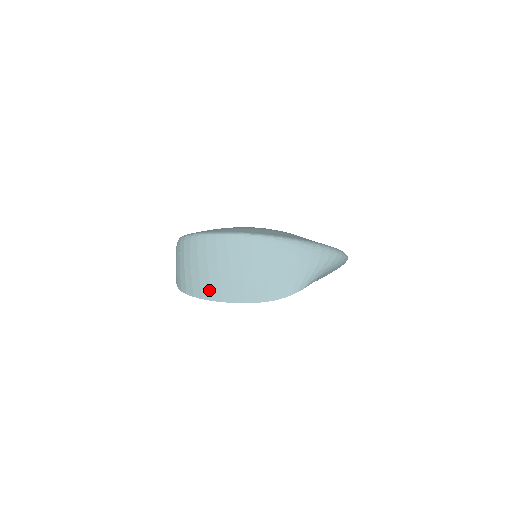
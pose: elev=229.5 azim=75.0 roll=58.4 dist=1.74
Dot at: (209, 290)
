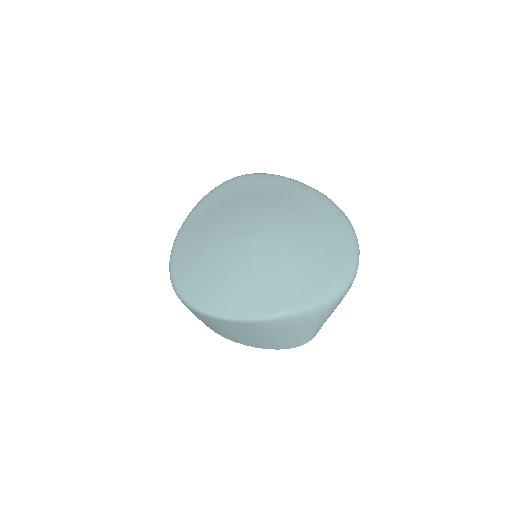
Dot at: (228, 337)
